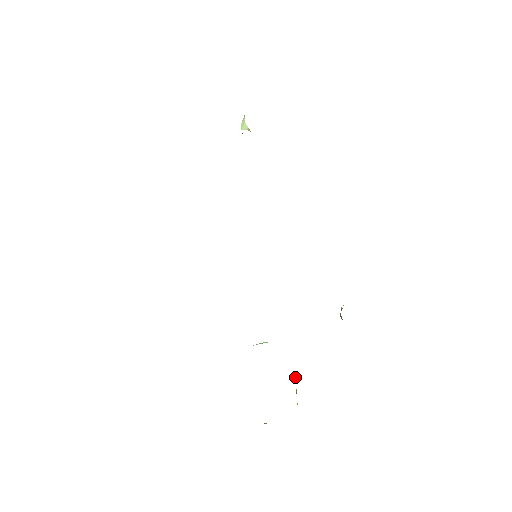
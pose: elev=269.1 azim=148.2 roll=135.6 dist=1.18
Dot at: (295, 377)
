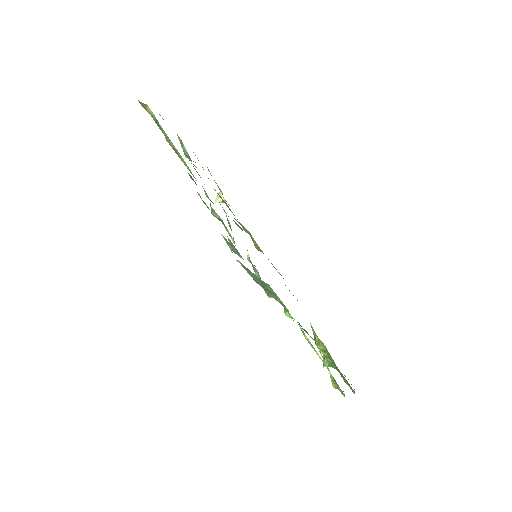
Dot at: occluded
